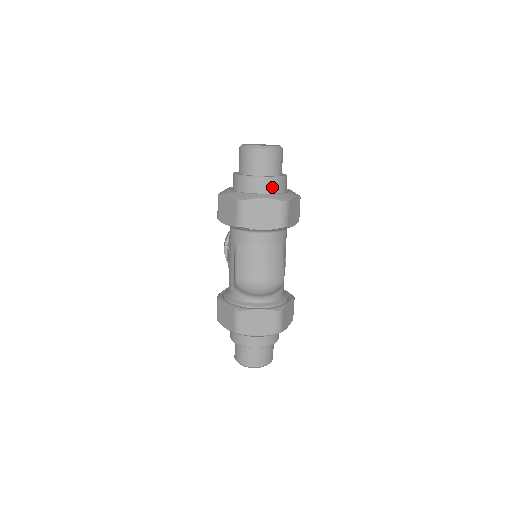
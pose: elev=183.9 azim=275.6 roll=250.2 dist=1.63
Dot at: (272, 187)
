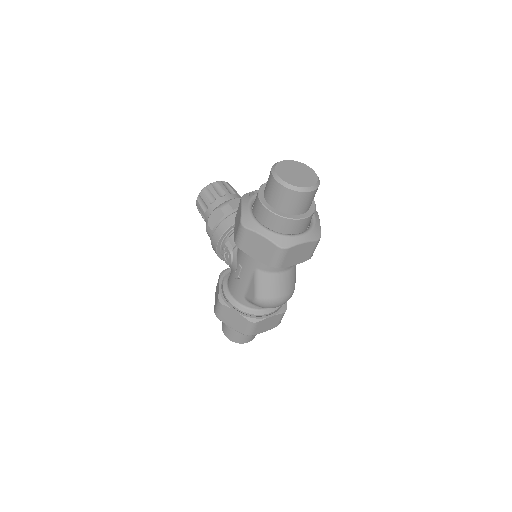
Dot at: (307, 223)
